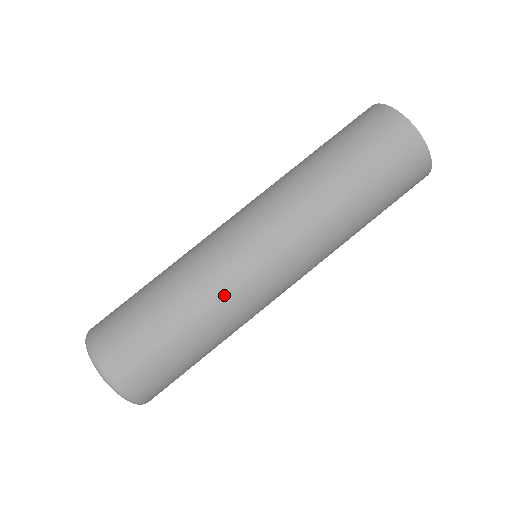
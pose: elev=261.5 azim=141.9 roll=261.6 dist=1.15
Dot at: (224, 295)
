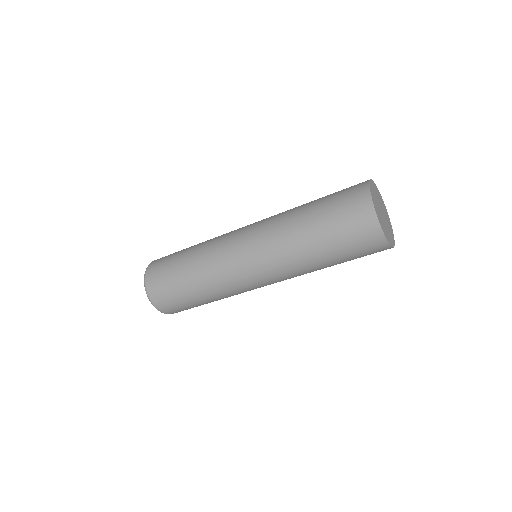
Dot at: (233, 294)
